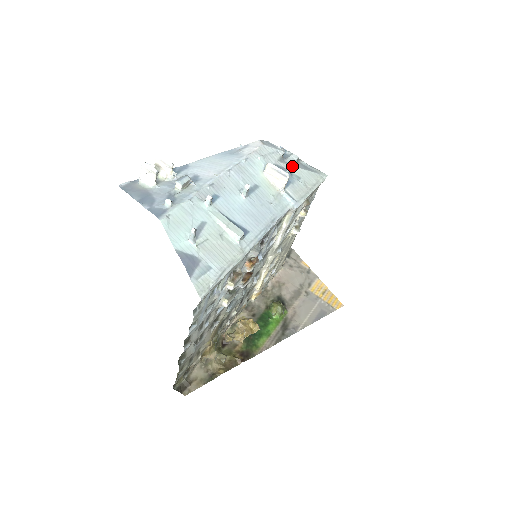
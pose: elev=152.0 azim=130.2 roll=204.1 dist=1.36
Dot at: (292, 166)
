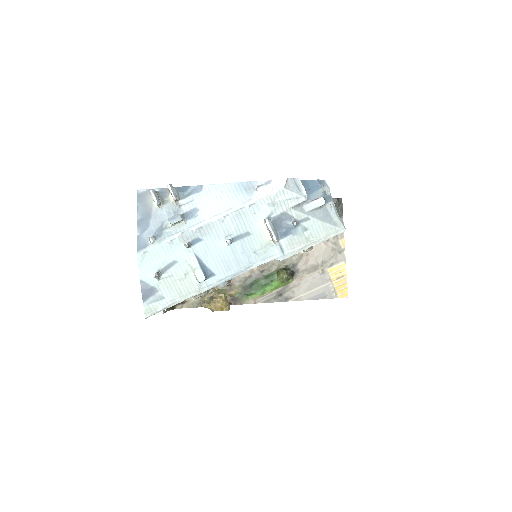
Dot at: (306, 215)
